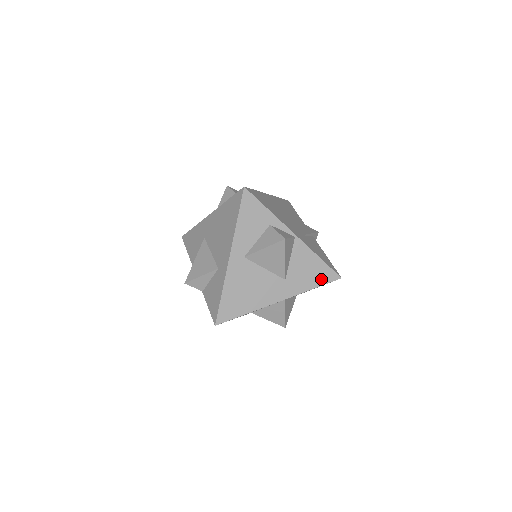
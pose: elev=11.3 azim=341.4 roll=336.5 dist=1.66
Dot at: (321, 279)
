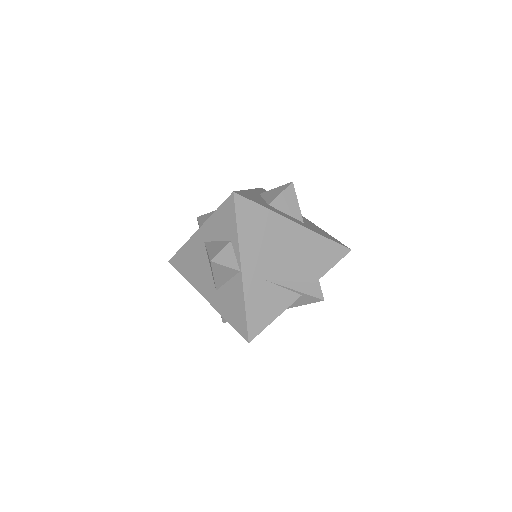
Dot at: (236, 323)
